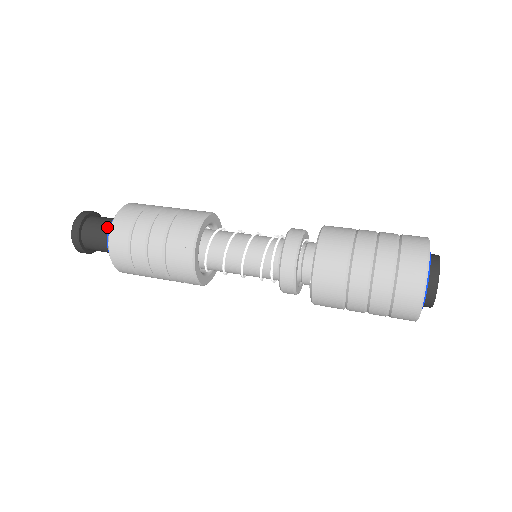
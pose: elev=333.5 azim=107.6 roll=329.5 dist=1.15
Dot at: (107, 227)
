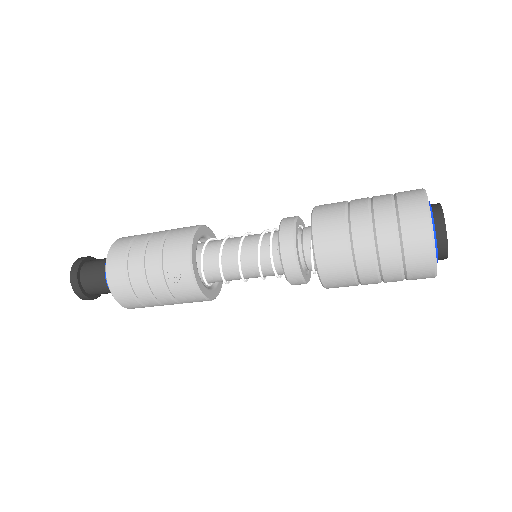
Dot at: occluded
